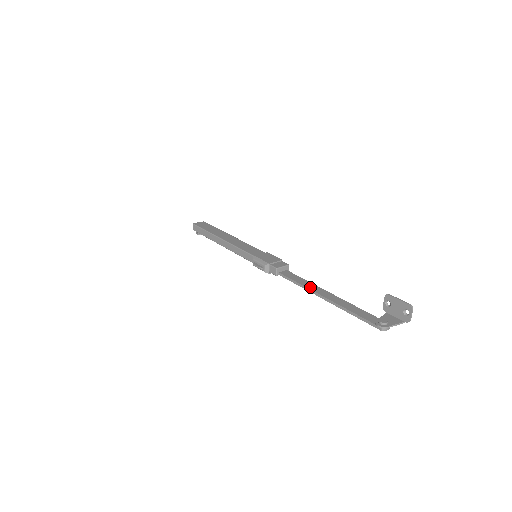
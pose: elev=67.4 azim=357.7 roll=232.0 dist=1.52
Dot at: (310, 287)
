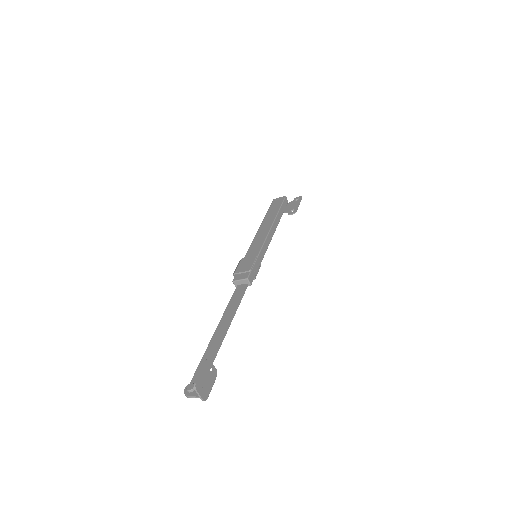
Dot at: (225, 314)
